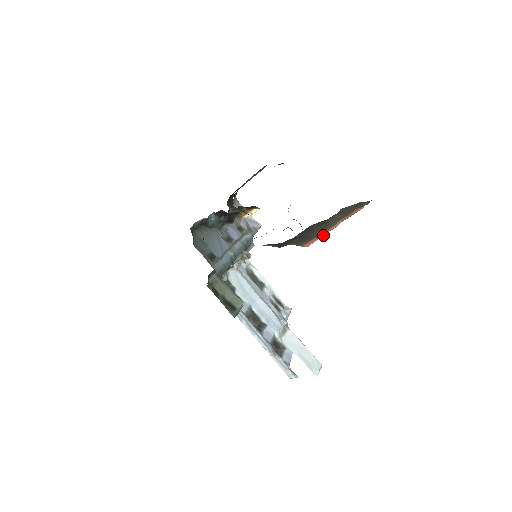
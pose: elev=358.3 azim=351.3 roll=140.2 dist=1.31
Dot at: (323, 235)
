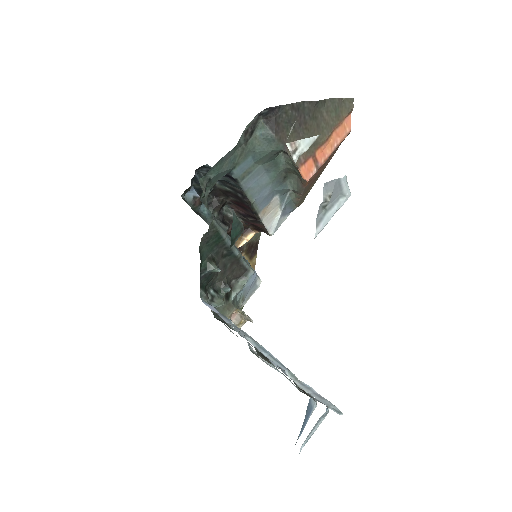
Dot at: (320, 166)
